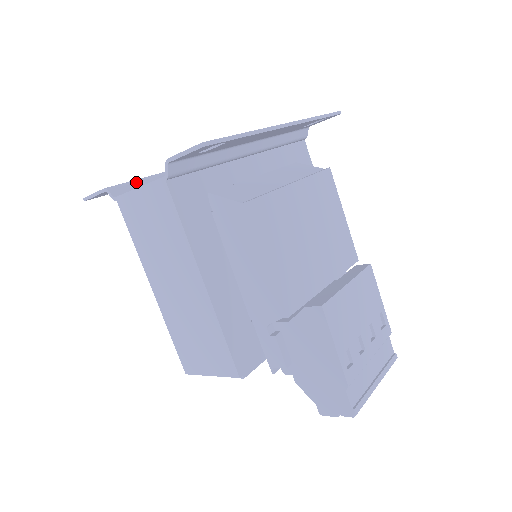
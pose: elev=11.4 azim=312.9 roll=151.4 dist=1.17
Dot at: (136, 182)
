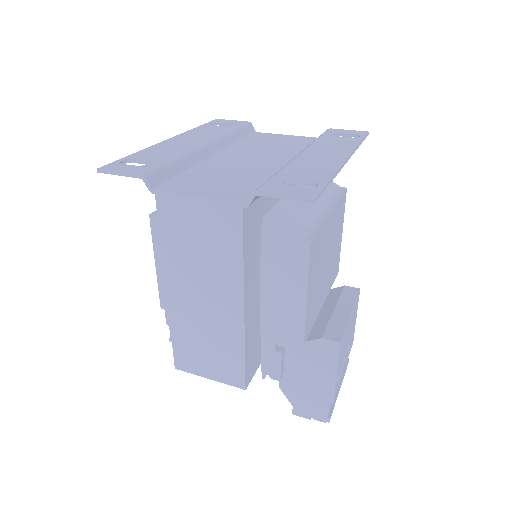
Dot at: (168, 167)
